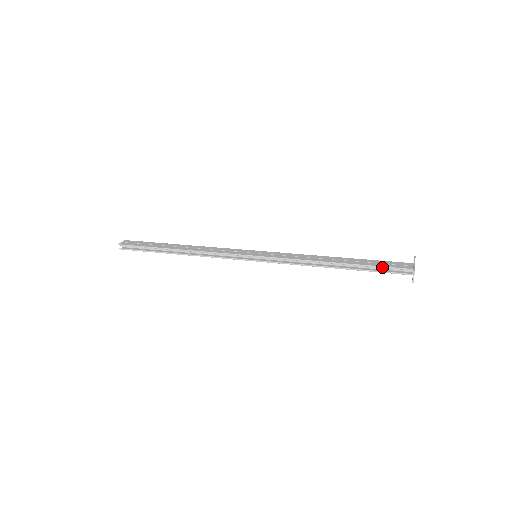
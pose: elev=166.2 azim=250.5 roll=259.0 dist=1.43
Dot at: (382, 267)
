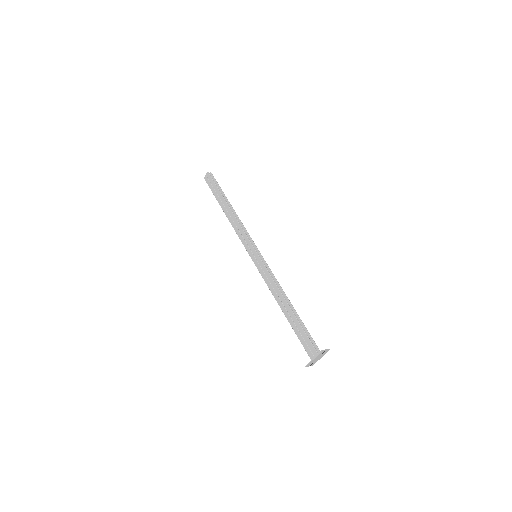
Dot at: (300, 341)
